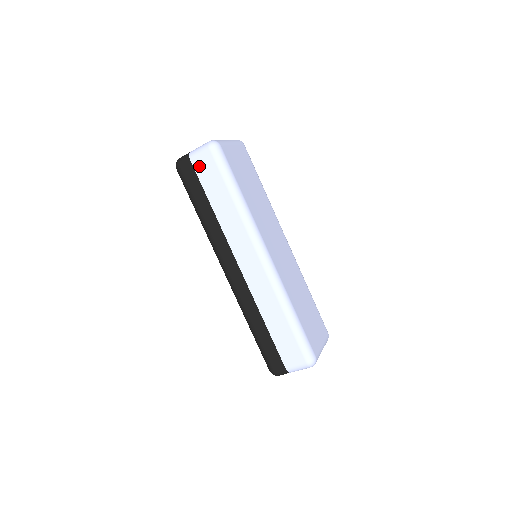
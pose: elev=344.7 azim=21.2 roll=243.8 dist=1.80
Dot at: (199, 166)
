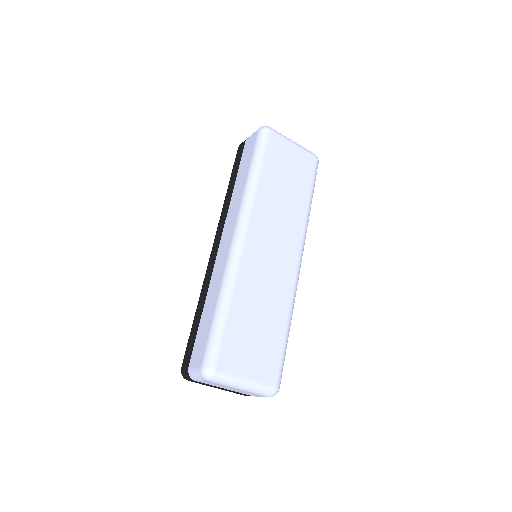
Dot at: (247, 145)
